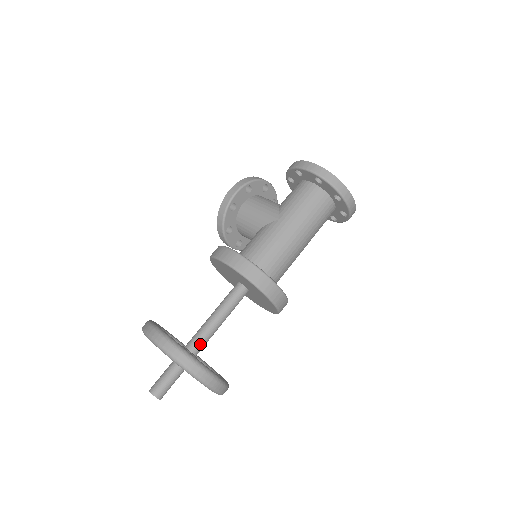
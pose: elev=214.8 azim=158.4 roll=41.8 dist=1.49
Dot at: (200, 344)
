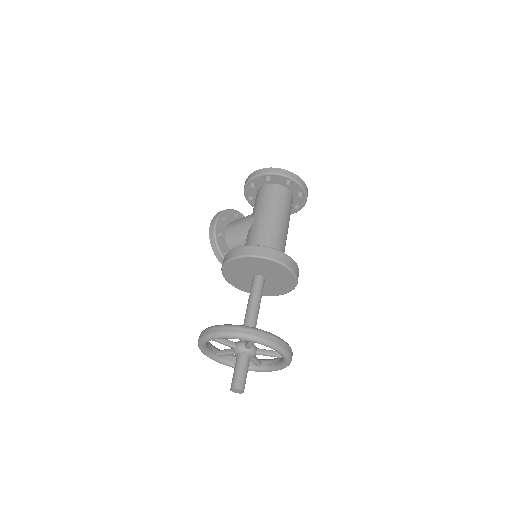
Dot at: occluded
